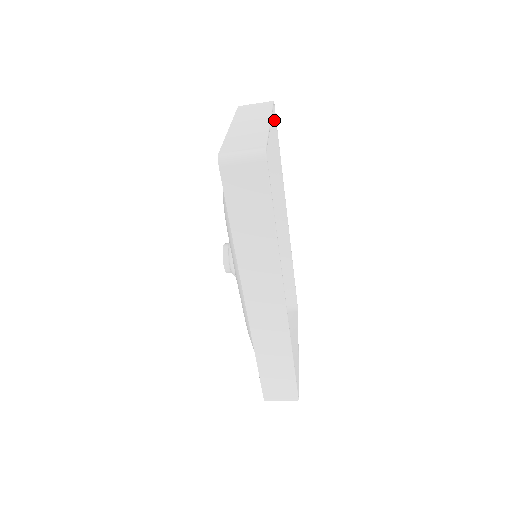
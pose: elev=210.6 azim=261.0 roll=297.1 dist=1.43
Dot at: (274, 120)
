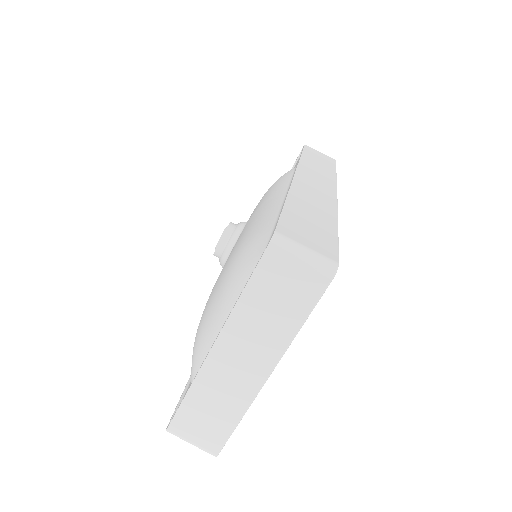
Dot at: occluded
